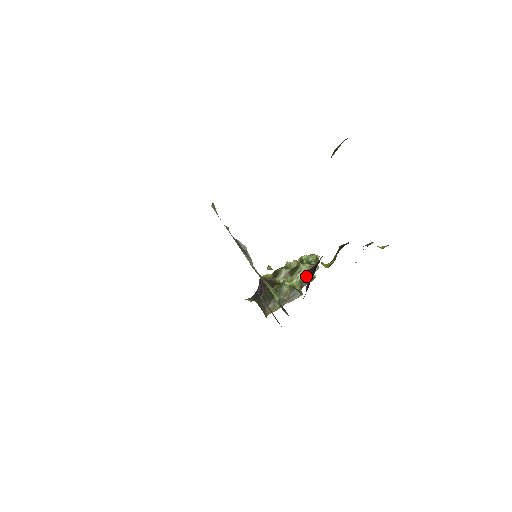
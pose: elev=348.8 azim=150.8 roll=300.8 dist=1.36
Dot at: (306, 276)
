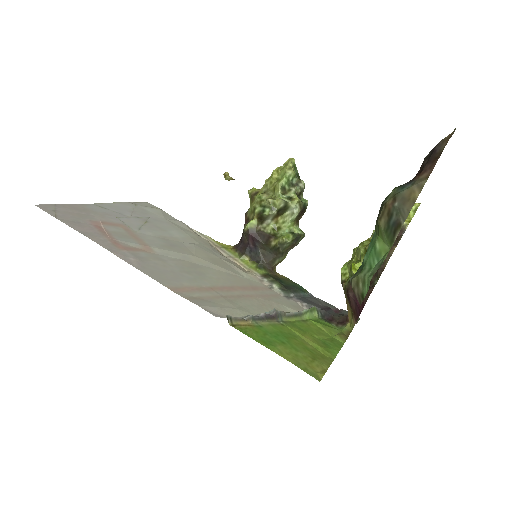
Dot at: (300, 212)
